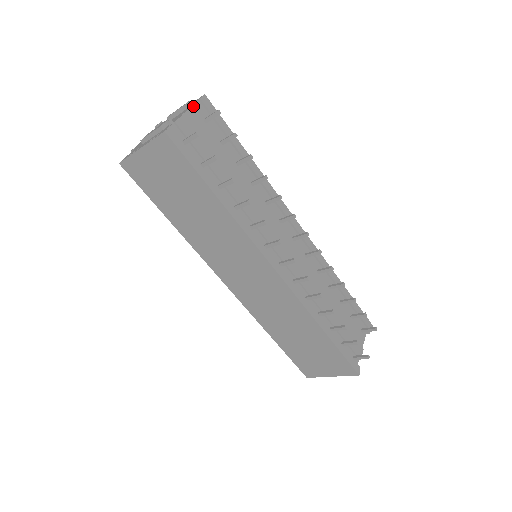
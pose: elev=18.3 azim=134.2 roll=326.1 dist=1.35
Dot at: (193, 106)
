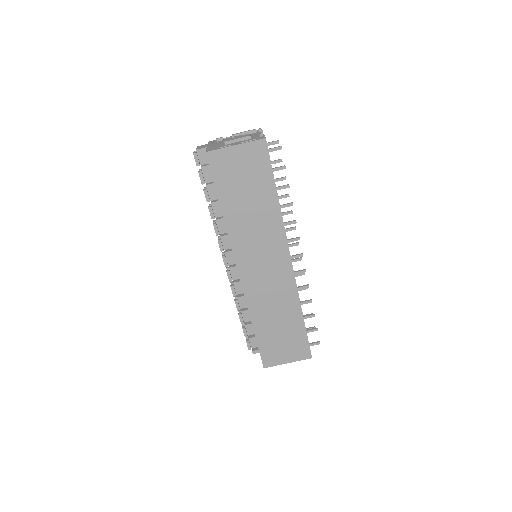
Dot at: (261, 132)
